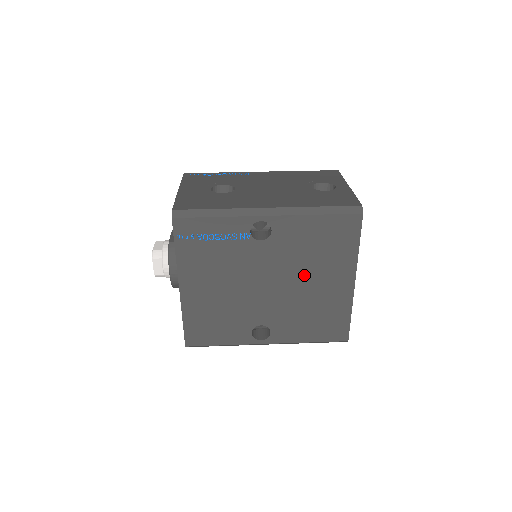
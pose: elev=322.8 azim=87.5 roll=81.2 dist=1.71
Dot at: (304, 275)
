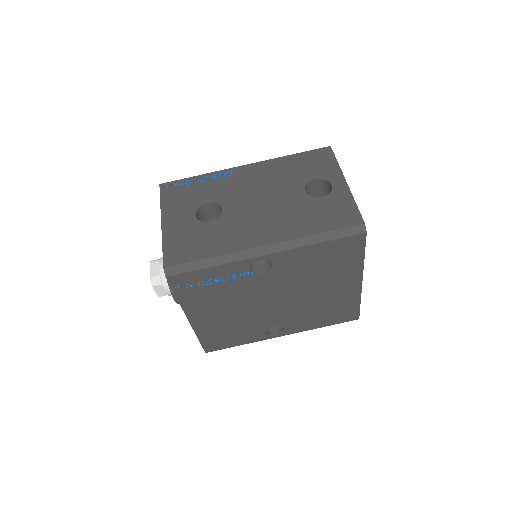
Dot at: (310, 287)
